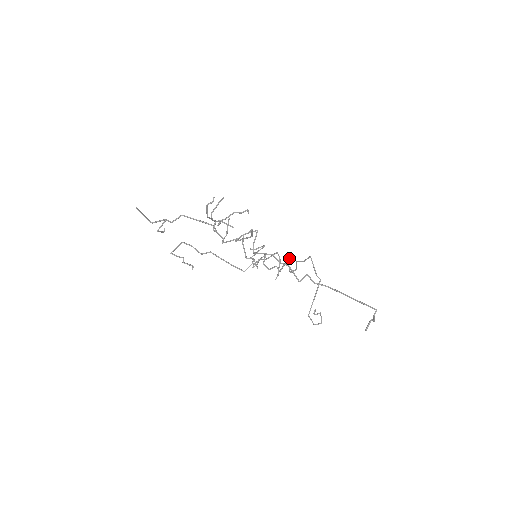
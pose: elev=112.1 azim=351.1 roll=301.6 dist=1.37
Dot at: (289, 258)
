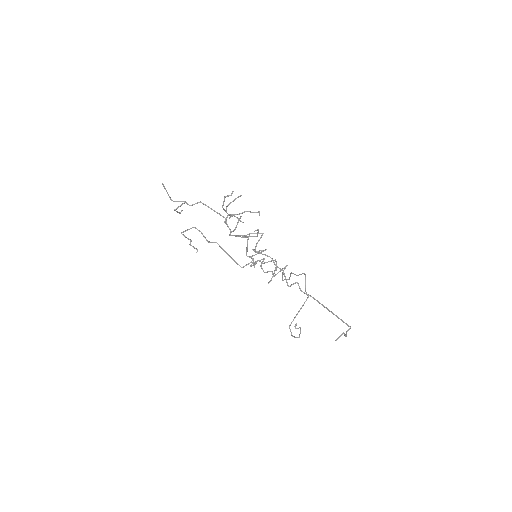
Dot at: (285, 267)
